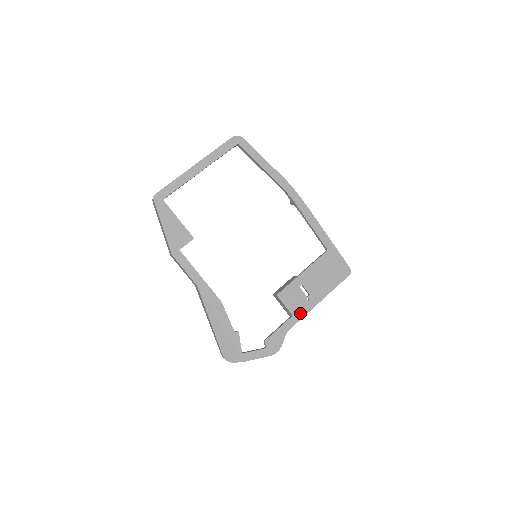
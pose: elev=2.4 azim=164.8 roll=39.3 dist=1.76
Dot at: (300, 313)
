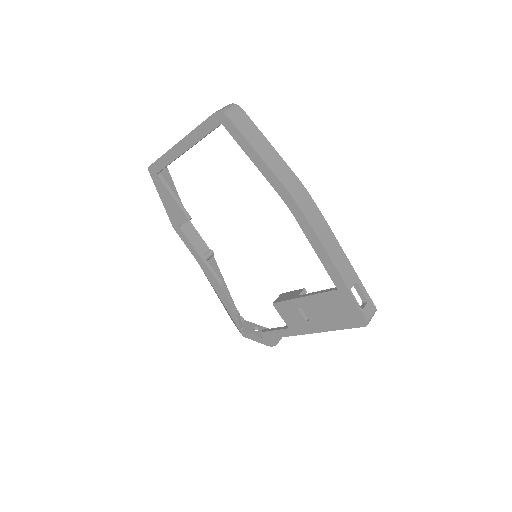
Dot at: (297, 330)
